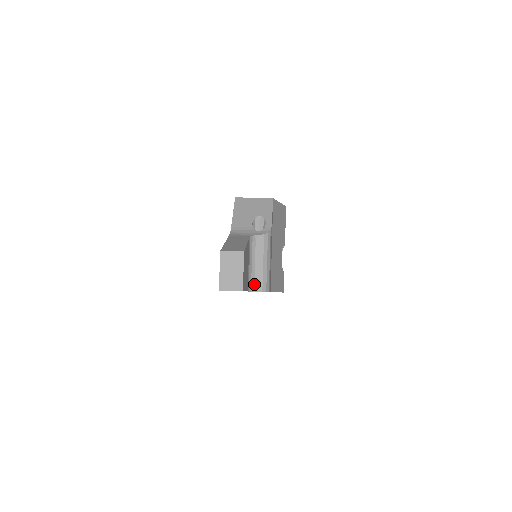
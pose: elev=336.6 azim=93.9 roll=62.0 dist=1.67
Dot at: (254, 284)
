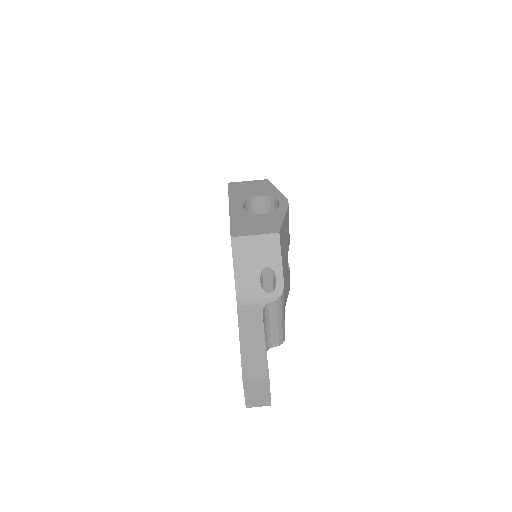
Dot at: (270, 343)
